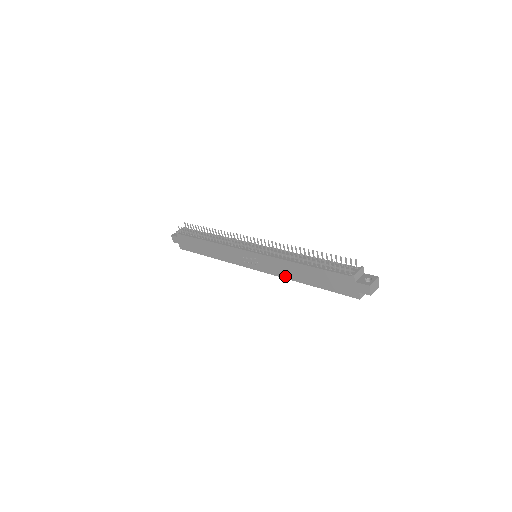
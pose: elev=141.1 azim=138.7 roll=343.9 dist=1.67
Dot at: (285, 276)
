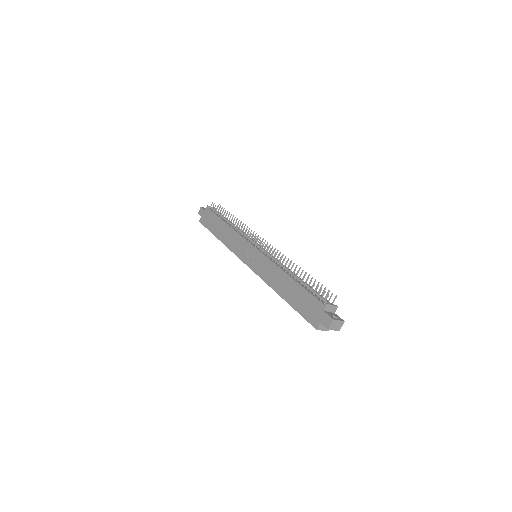
Dot at: (268, 281)
